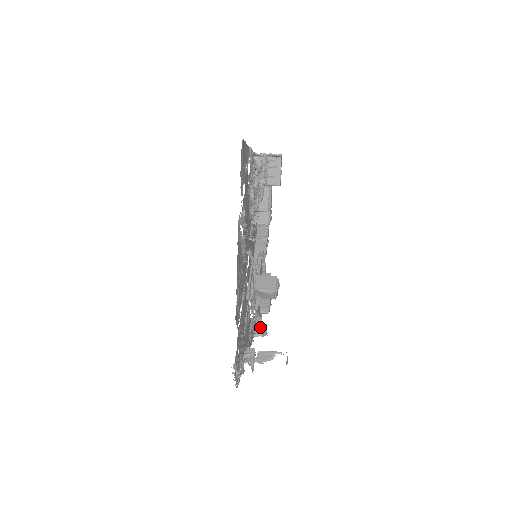
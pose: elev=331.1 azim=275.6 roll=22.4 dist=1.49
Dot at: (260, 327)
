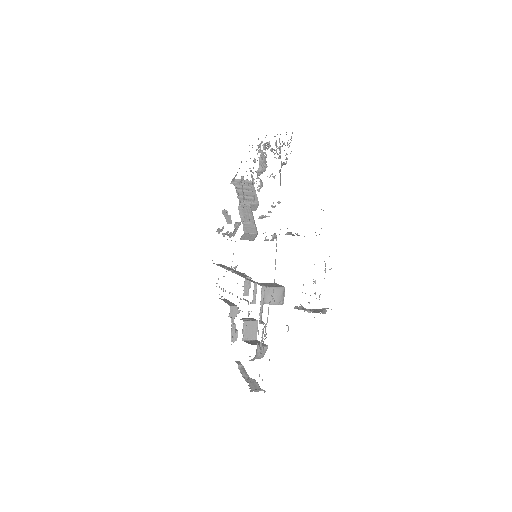
Dot at: (254, 385)
